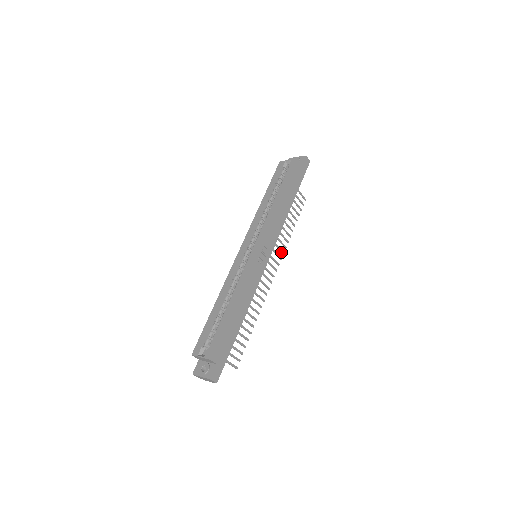
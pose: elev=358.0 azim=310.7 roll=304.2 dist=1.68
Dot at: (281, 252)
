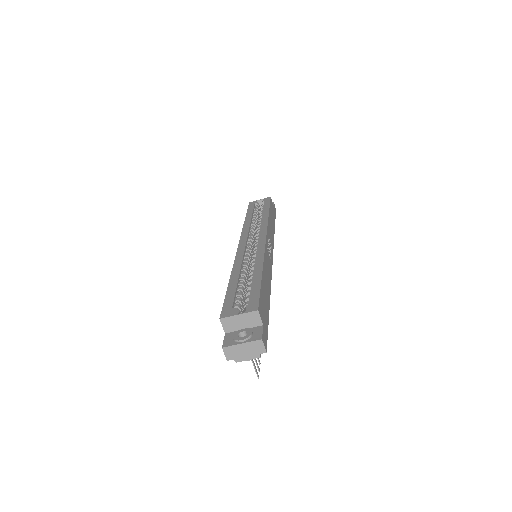
Dot at: occluded
